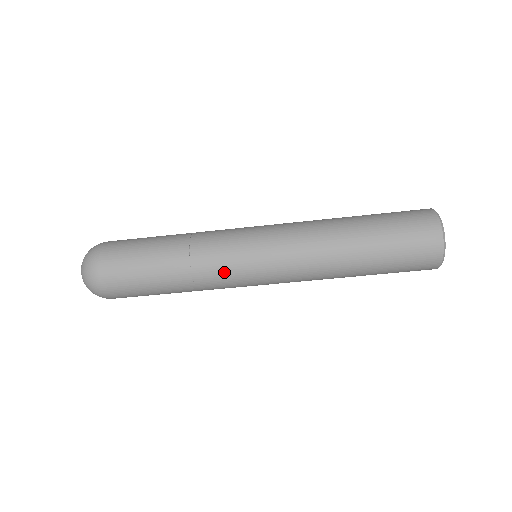
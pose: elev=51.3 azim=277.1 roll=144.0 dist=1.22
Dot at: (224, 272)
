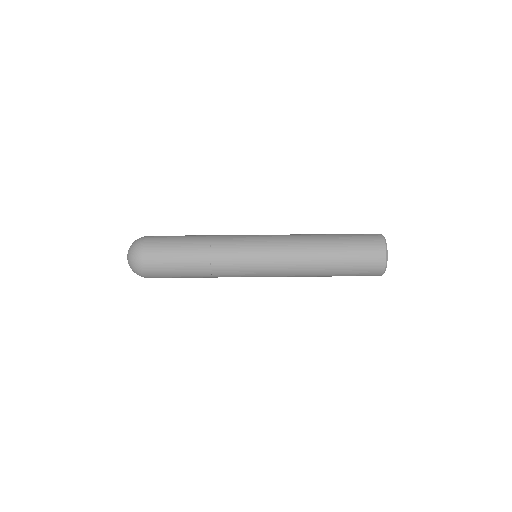
Dot at: (234, 271)
